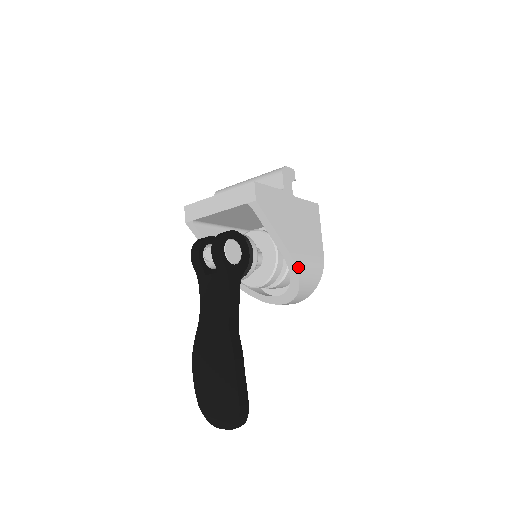
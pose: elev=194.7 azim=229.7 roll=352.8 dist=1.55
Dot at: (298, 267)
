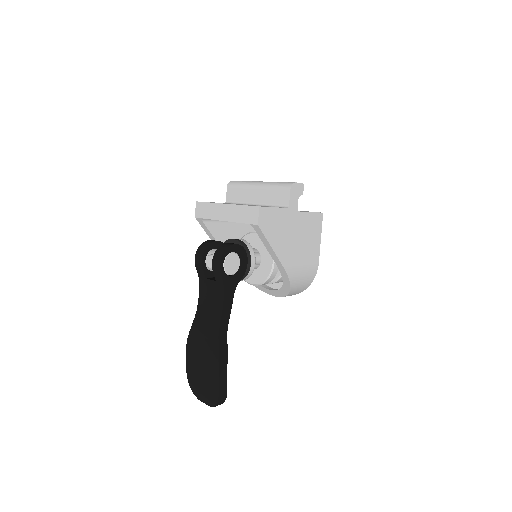
Dot at: (291, 278)
